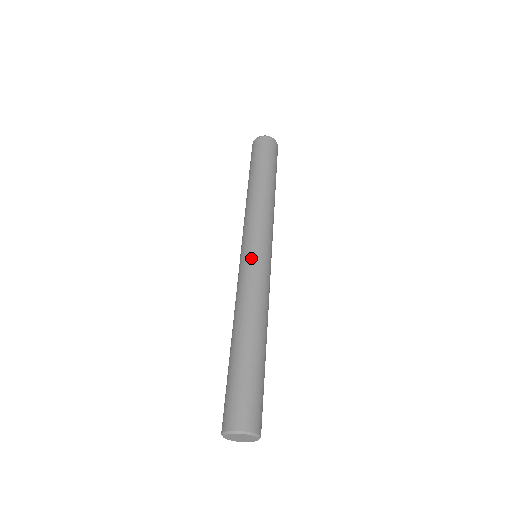
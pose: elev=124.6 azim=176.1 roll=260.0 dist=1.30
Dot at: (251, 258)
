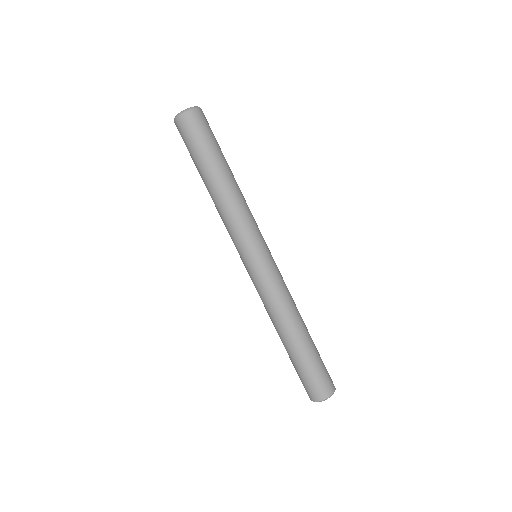
Dot at: (257, 272)
